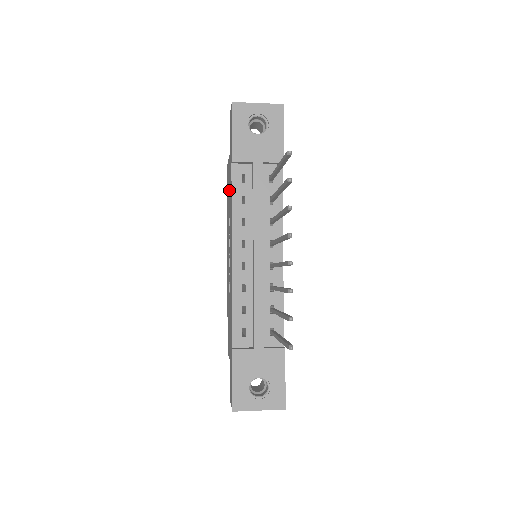
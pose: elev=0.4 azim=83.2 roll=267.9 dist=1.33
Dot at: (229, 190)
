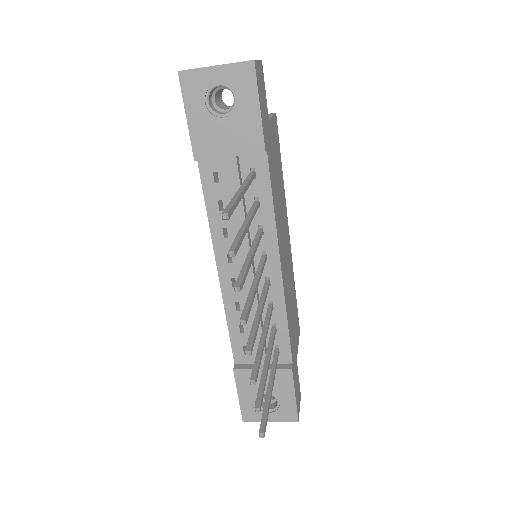
Dot at: occluded
